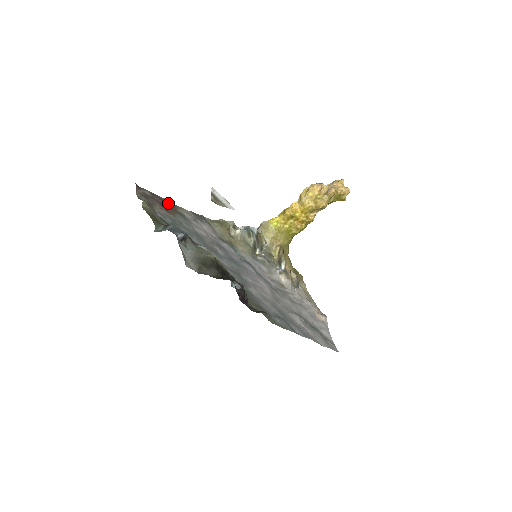
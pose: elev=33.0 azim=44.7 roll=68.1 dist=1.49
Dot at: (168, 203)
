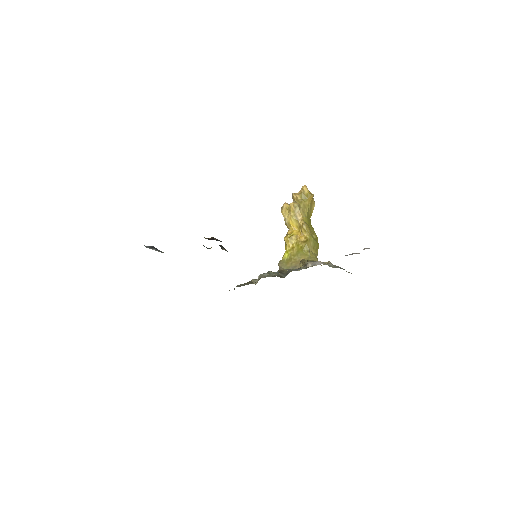
Dot at: occluded
